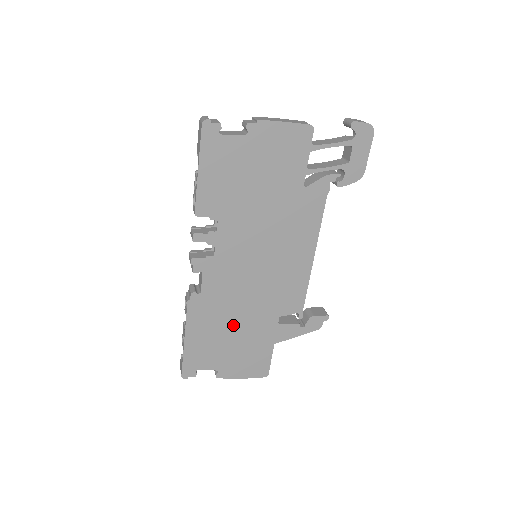
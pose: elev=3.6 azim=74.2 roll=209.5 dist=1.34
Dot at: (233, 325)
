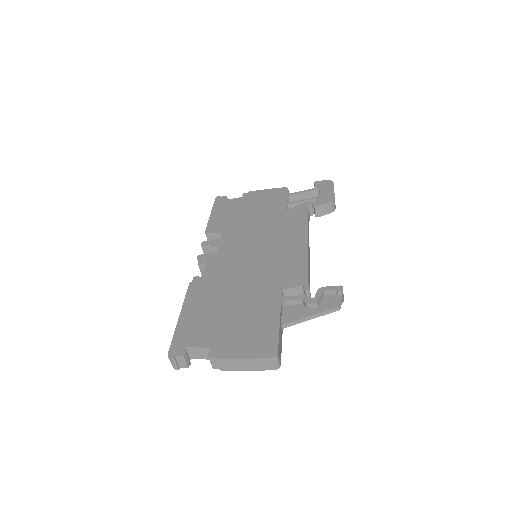
Dot at: (231, 300)
